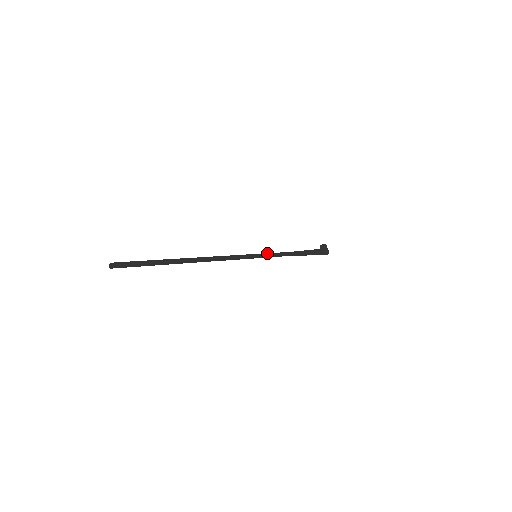
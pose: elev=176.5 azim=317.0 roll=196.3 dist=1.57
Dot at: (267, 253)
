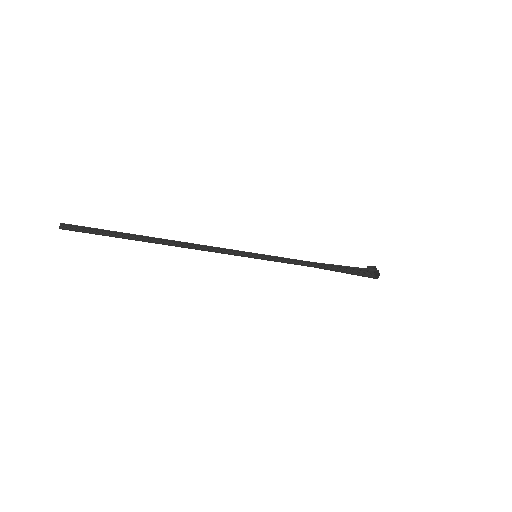
Dot at: (273, 256)
